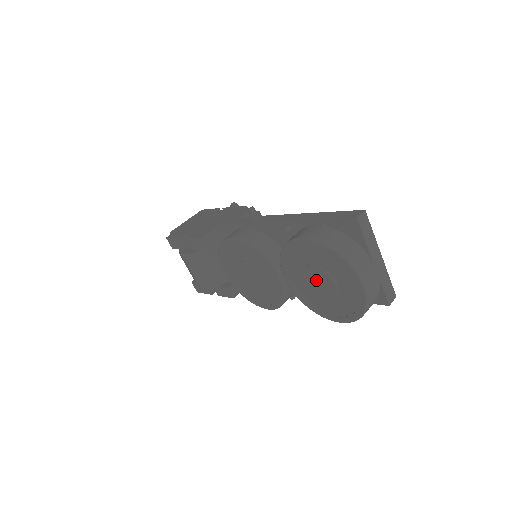
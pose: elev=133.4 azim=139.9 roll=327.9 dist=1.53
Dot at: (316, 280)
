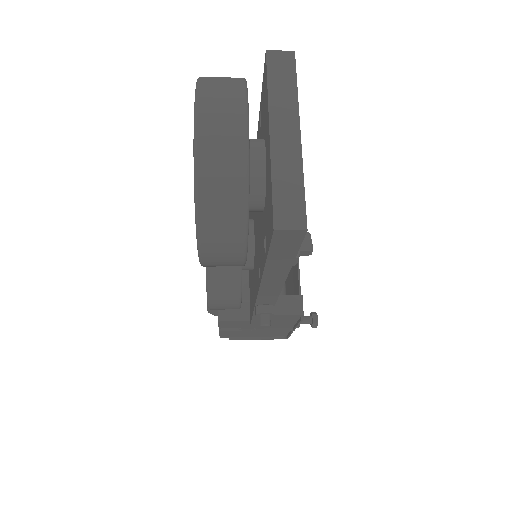
Dot at: occluded
